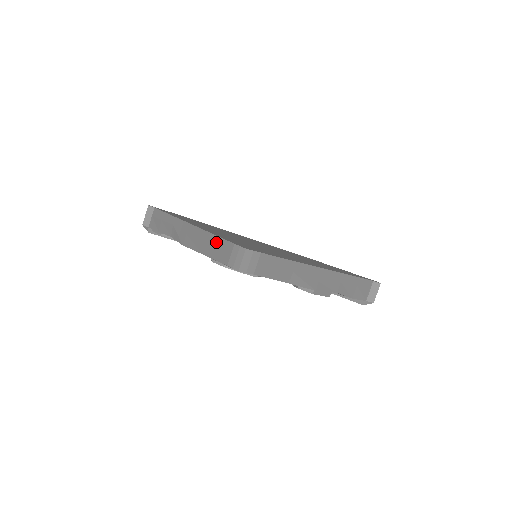
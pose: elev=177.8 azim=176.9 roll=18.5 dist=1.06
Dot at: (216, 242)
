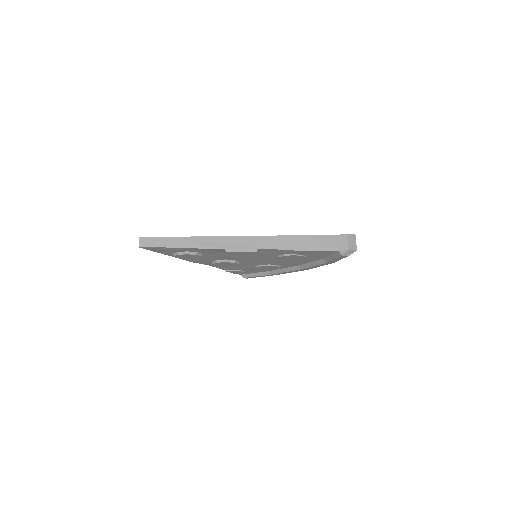
Dot at: occluded
